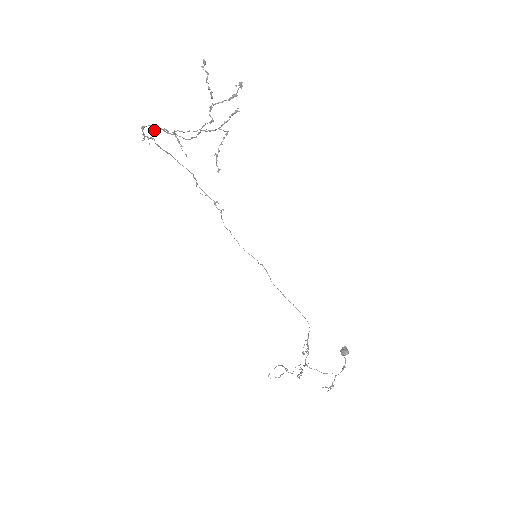
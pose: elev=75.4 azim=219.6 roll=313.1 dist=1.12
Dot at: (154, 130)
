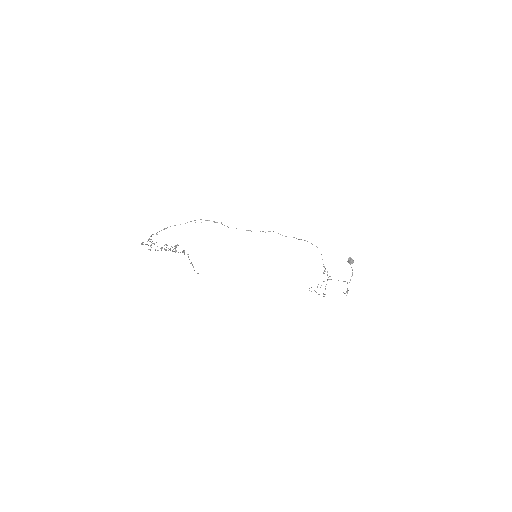
Dot at: occluded
